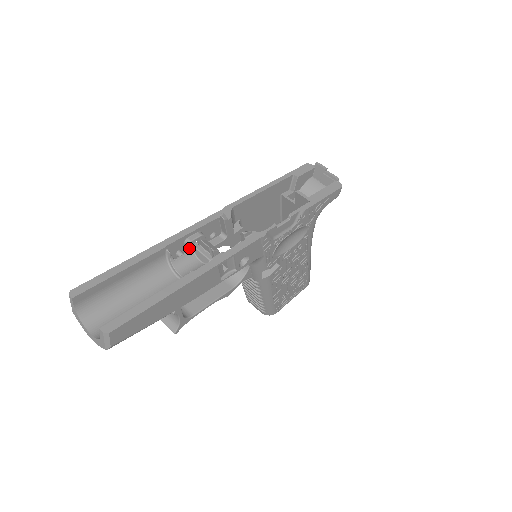
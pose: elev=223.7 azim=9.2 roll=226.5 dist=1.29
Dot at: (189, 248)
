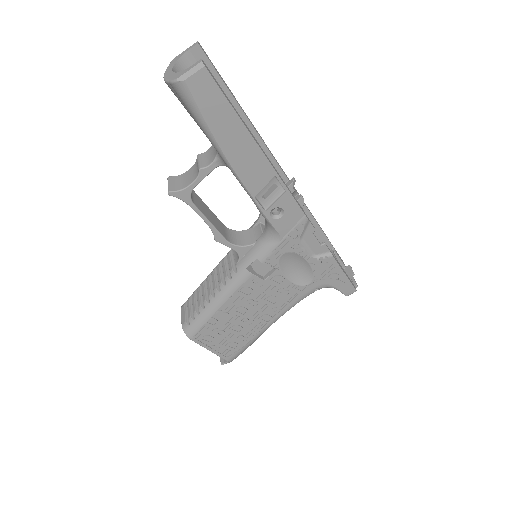
Dot at: occluded
